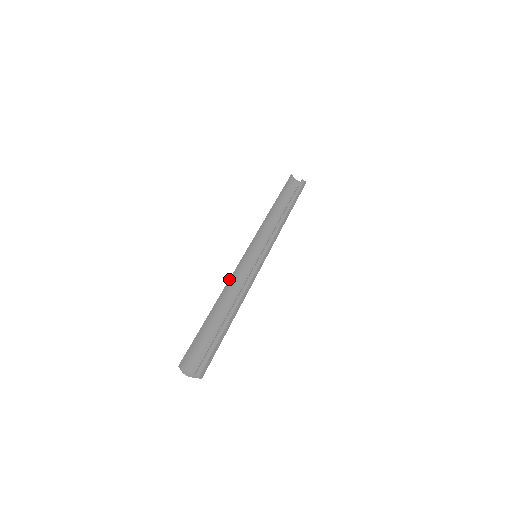
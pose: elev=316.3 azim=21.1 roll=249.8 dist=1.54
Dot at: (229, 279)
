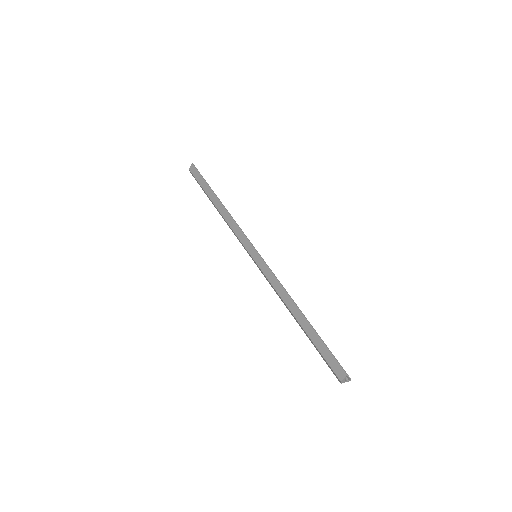
Dot at: occluded
